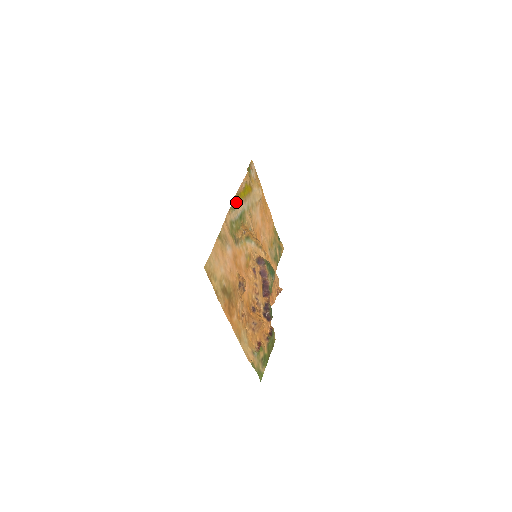
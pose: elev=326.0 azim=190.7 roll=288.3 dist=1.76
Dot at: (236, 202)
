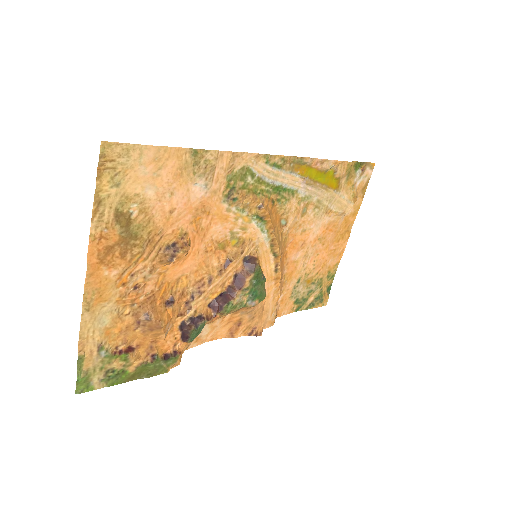
Dot at: (289, 166)
